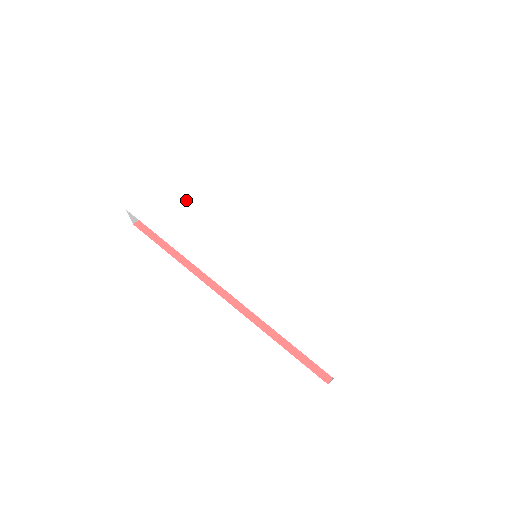
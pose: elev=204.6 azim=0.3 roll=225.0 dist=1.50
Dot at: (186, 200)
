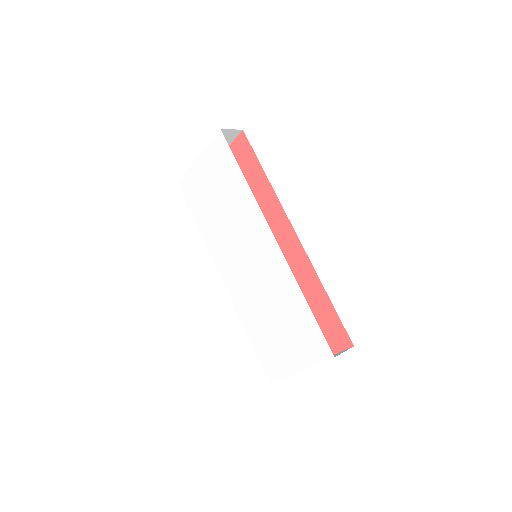
Dot at: (209, 189)
